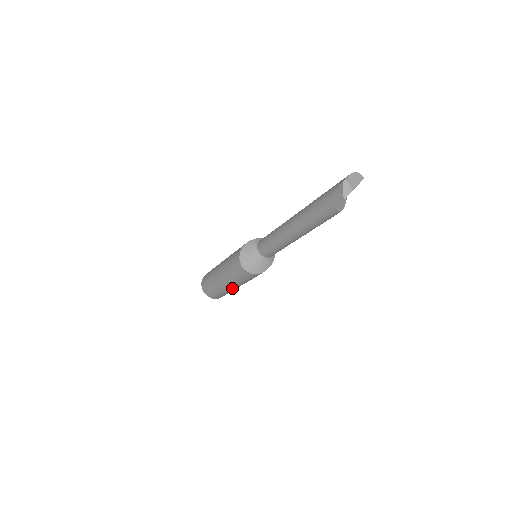
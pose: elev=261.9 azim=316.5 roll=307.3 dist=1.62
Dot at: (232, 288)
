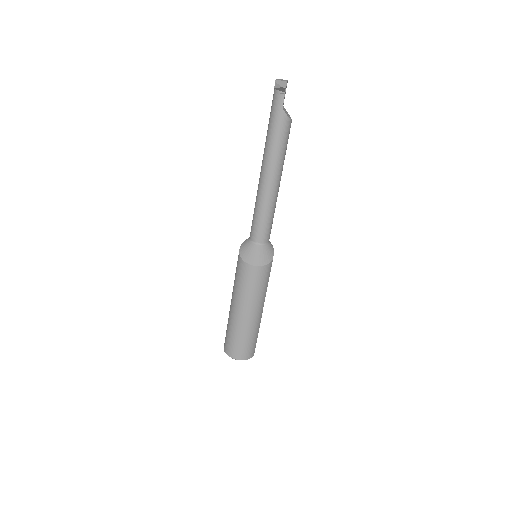
Dot at: (257, 317)
